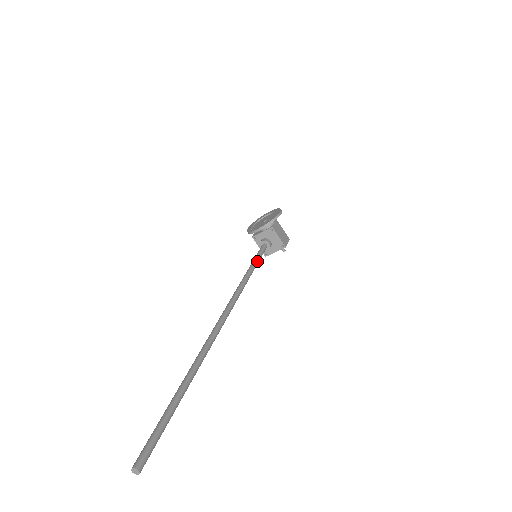
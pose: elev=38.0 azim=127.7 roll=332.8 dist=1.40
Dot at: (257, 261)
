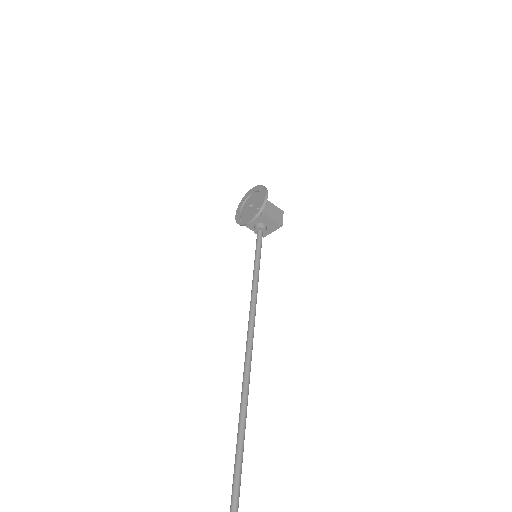
Dot at: (259, 261)
